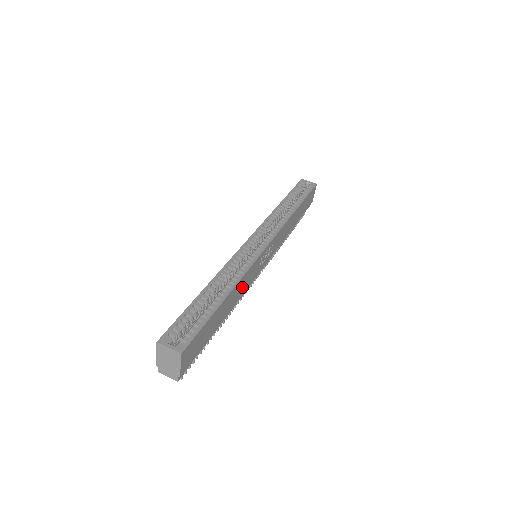
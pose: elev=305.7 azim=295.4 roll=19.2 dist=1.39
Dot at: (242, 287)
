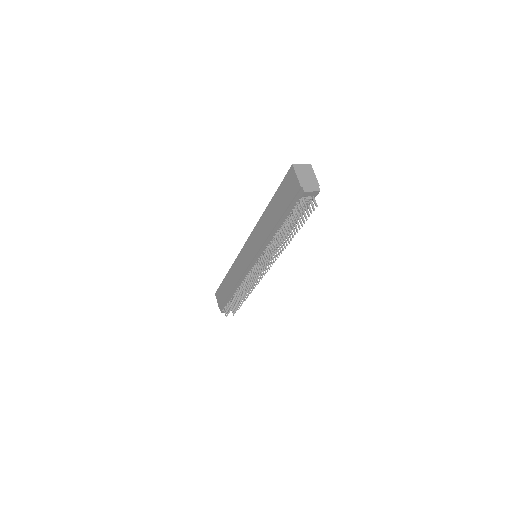
Dot at: occluded
